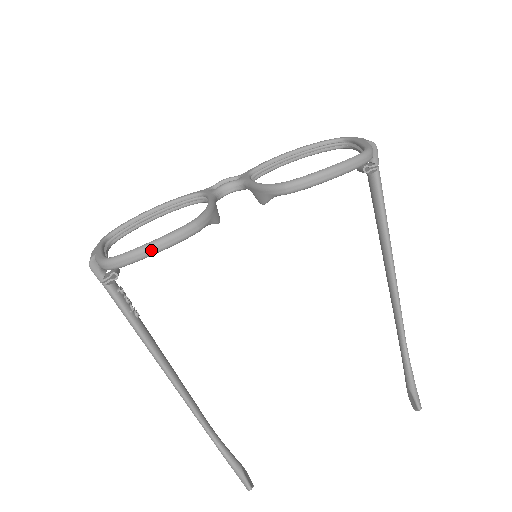
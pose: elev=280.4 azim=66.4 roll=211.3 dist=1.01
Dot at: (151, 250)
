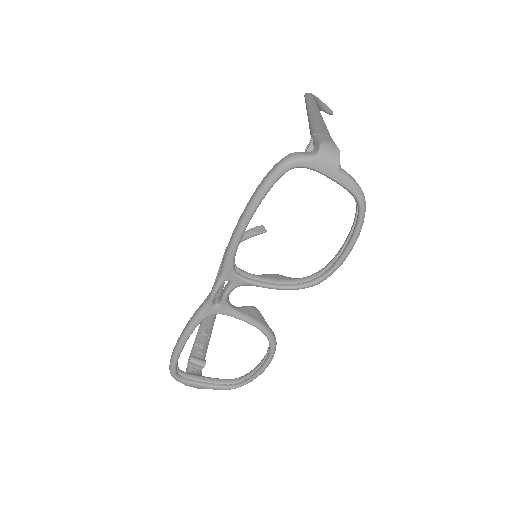
Dot at: (264, 369)
